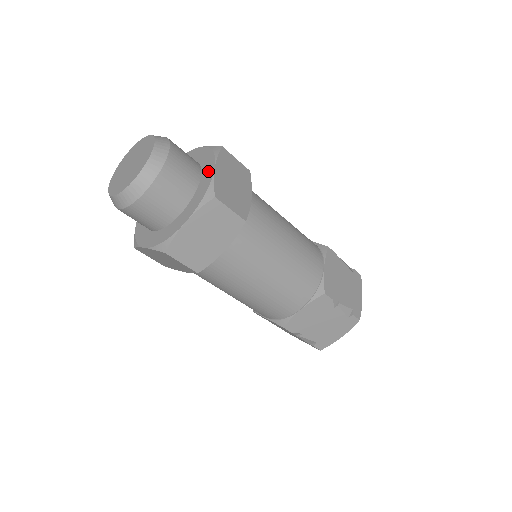
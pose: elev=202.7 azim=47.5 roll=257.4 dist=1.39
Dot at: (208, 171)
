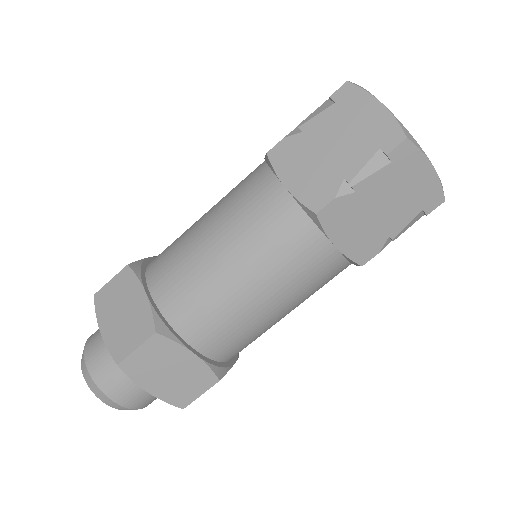
Dot at: occluded
